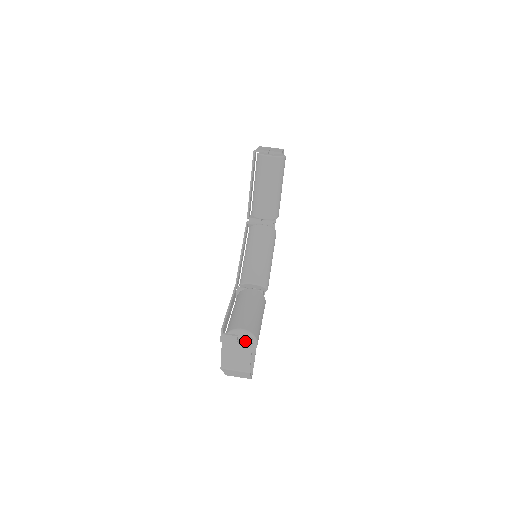
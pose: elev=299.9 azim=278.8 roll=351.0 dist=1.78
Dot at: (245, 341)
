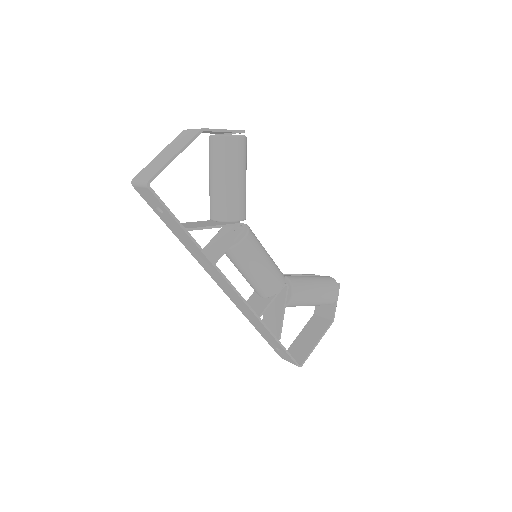
Dot at: occluded
